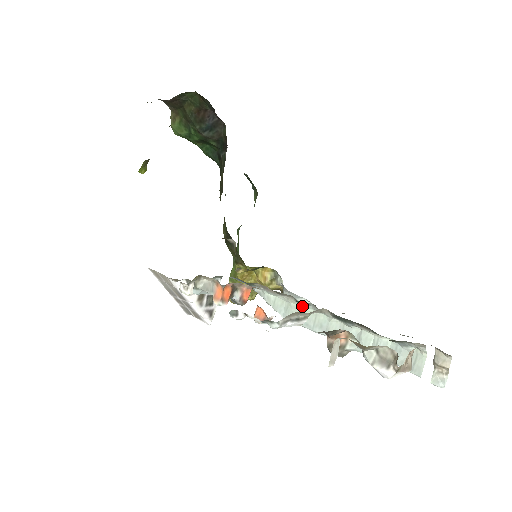
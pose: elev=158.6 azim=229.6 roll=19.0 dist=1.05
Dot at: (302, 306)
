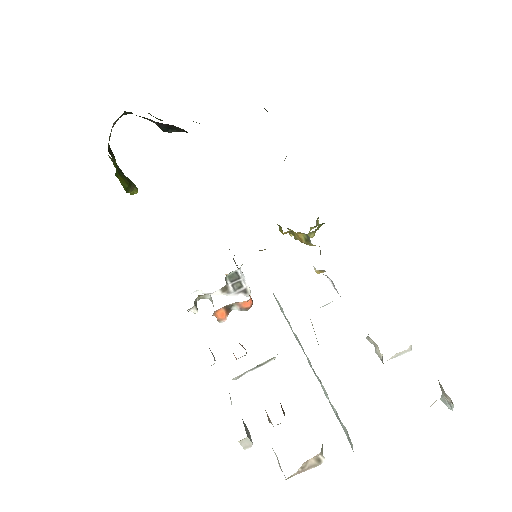
Dot at: occluded
